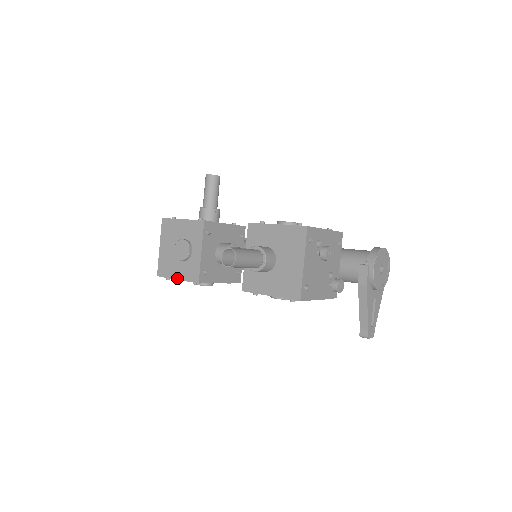
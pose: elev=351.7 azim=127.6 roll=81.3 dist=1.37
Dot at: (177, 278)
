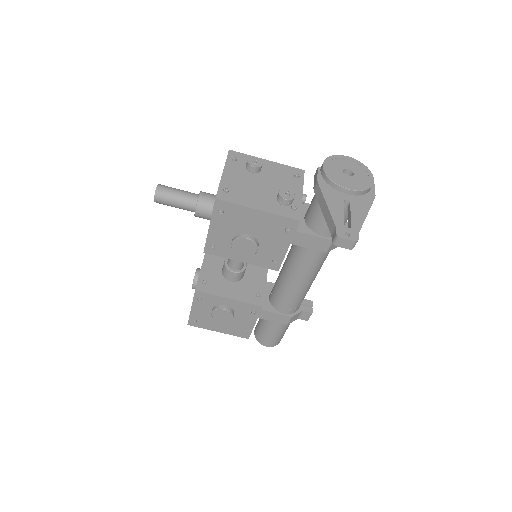
Dot at: (191, 307)
